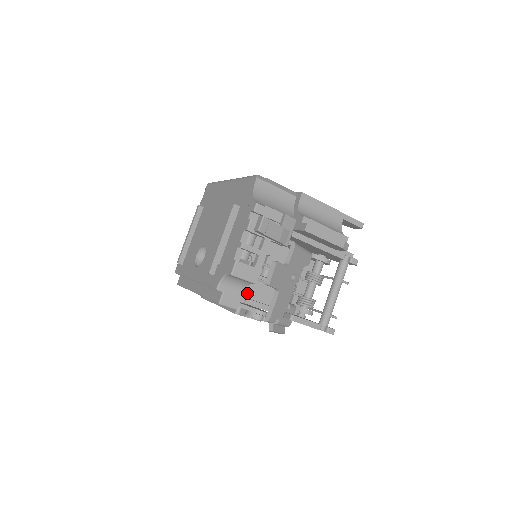
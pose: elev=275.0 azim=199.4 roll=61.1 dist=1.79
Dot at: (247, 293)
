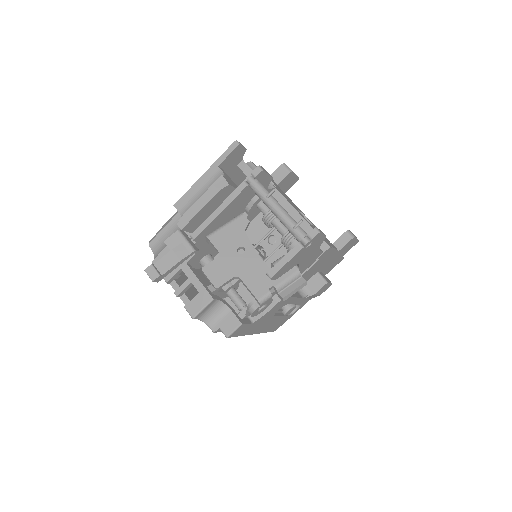
Dot at: occluded
